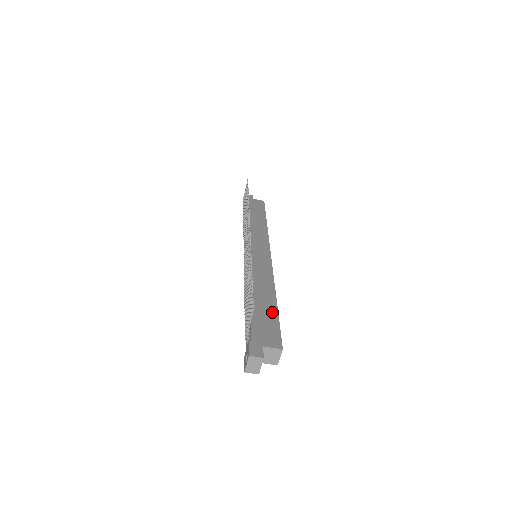
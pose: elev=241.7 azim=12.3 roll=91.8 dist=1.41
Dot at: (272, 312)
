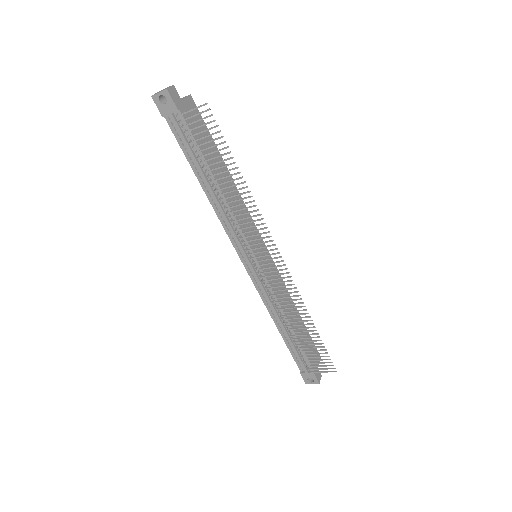
Dot at: (305, 330)
